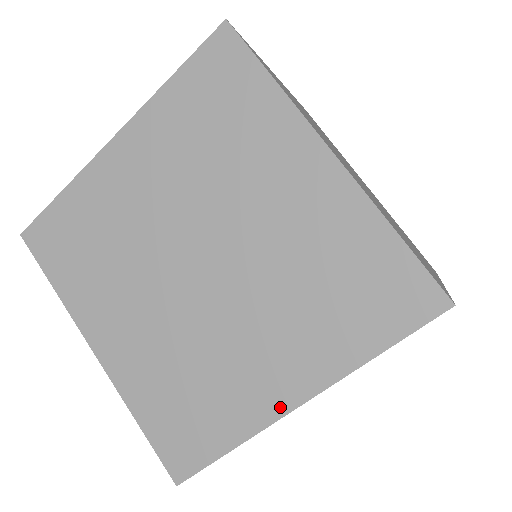
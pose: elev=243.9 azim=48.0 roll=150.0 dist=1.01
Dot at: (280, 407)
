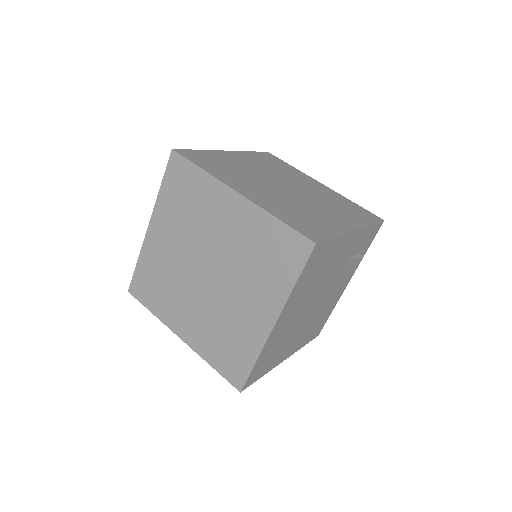
Dot at: (267, 329)
